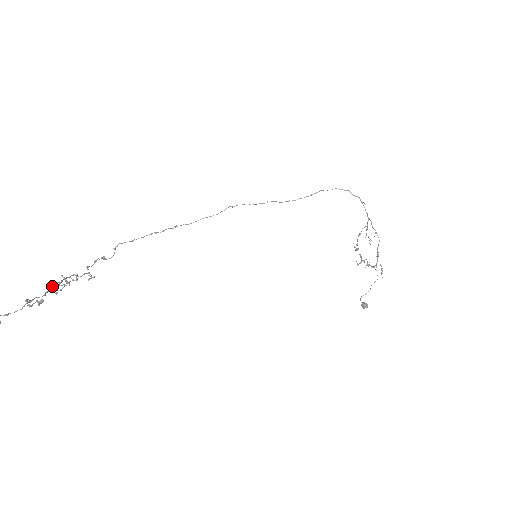
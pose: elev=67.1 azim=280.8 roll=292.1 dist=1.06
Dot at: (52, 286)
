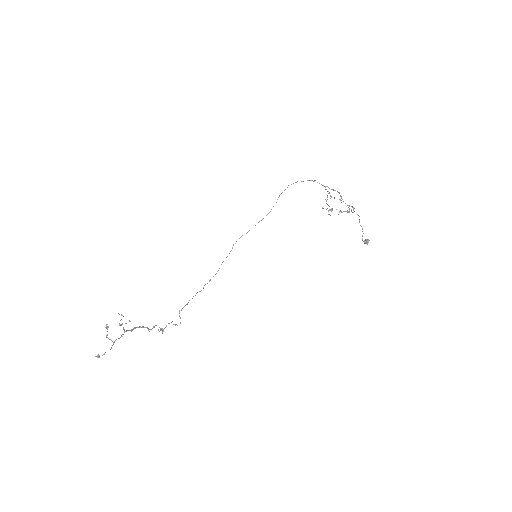
Dot at: (123, 329)
